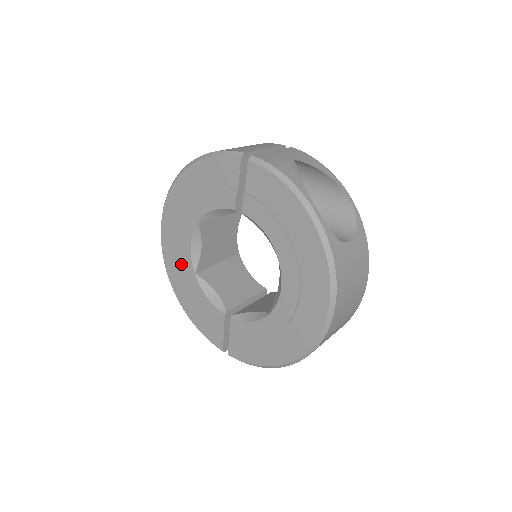
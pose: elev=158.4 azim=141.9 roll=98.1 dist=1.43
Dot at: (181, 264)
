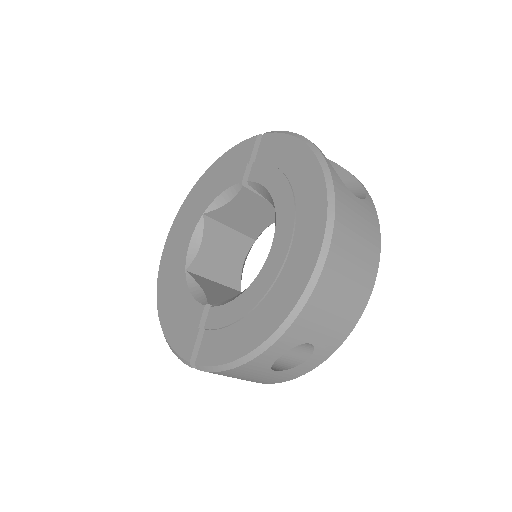
Dot at: (174, 267)
